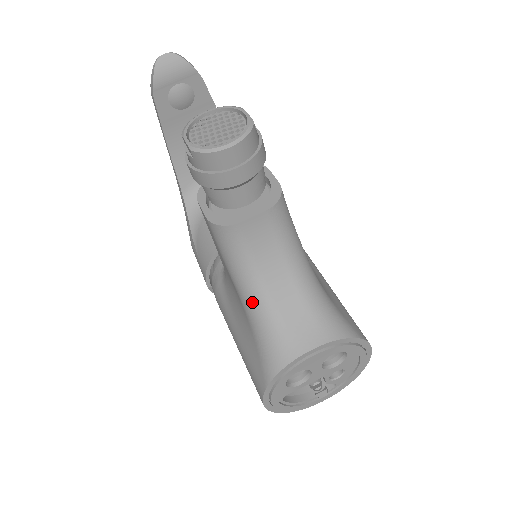
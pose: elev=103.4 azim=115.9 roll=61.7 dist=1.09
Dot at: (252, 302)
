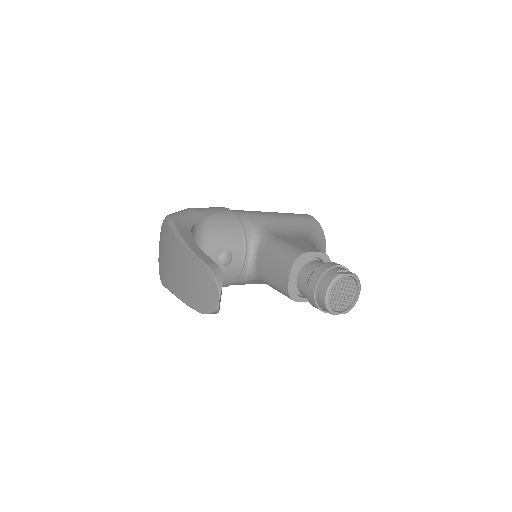
Dot at: occluded
